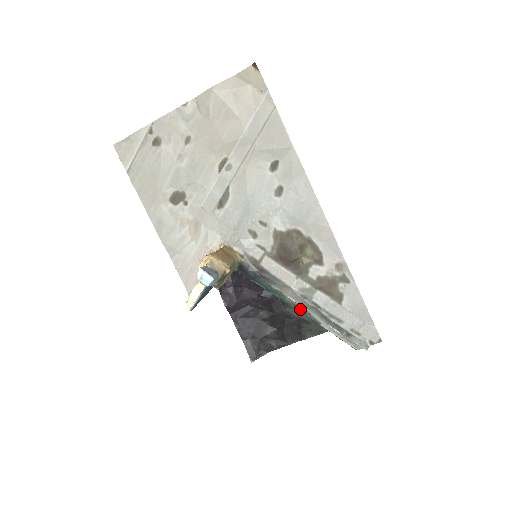
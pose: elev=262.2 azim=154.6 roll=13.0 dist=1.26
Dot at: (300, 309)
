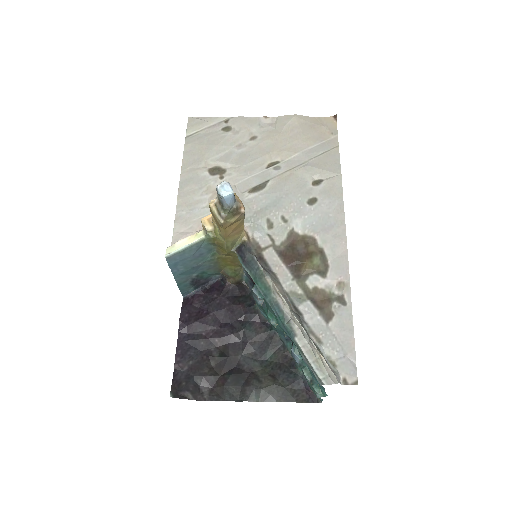
Dot at: (281, 311)
